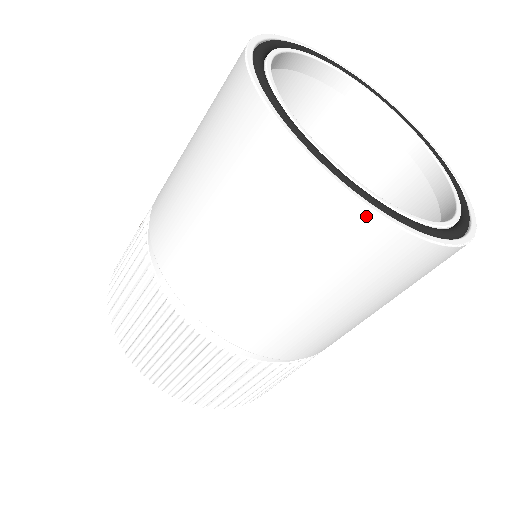
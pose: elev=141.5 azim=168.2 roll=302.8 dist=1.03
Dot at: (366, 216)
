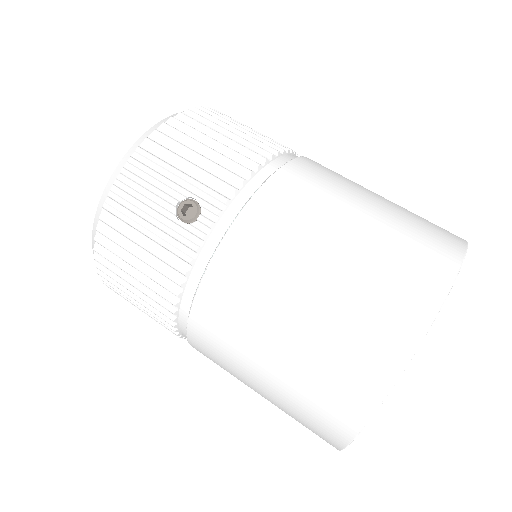
Dot at: occluded
